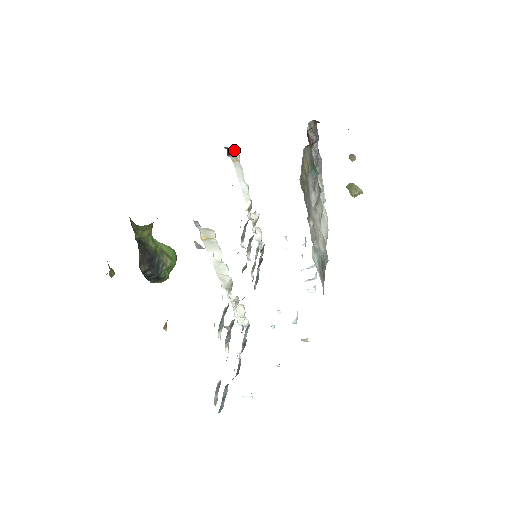
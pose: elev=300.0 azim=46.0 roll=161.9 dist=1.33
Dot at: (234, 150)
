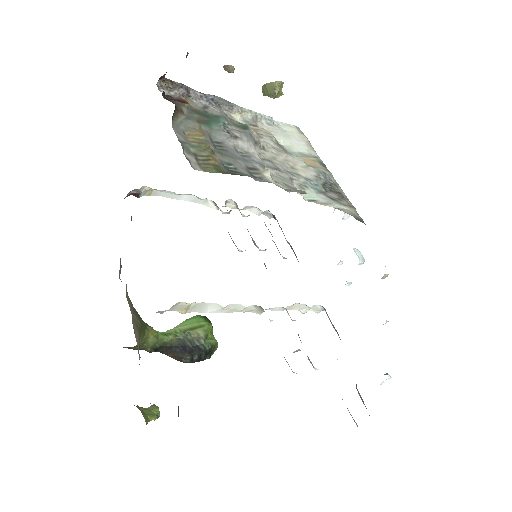
Dot at: (135, 190)
